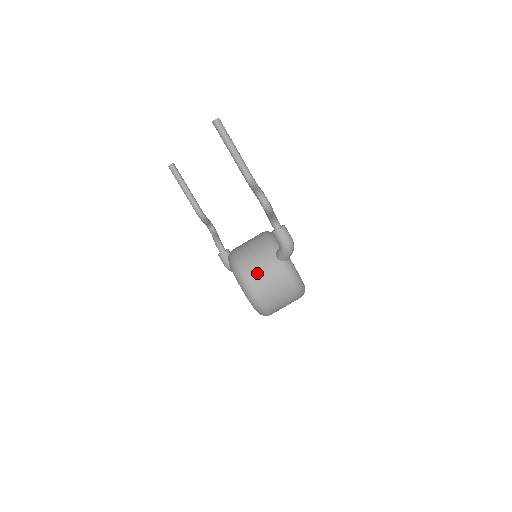
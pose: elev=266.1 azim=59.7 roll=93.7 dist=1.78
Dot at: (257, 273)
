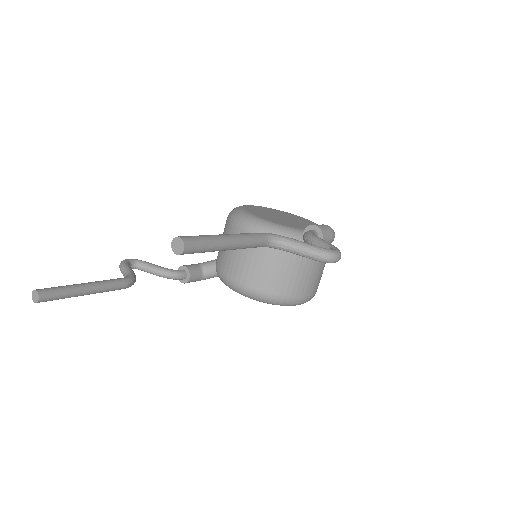
Dot at: (305, 283)
